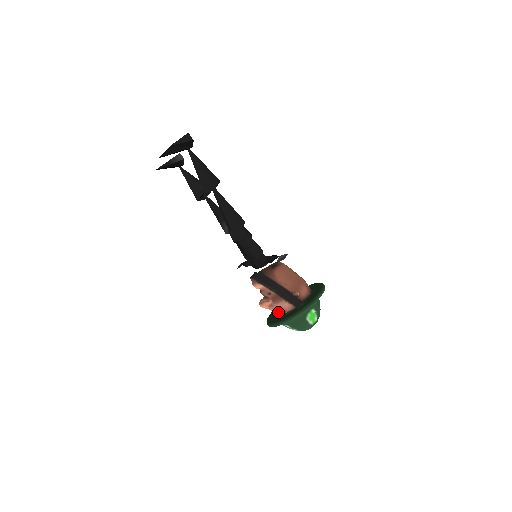
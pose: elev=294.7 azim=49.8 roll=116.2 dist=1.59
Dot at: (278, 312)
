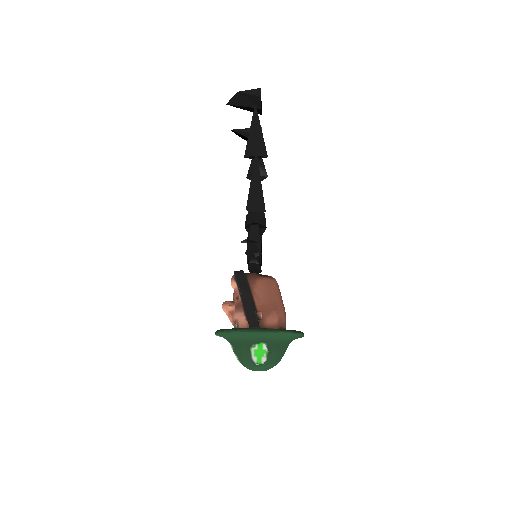
Dot at: occluded
